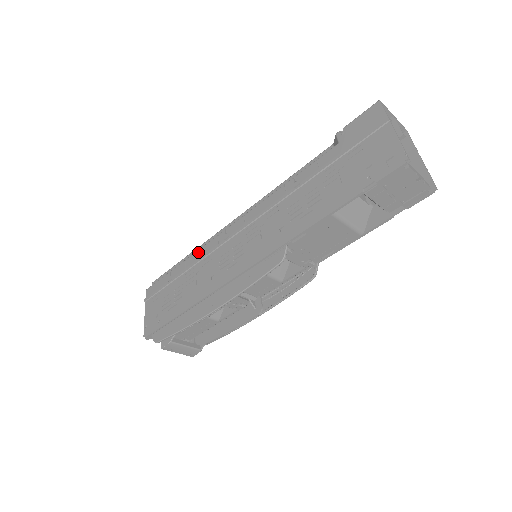
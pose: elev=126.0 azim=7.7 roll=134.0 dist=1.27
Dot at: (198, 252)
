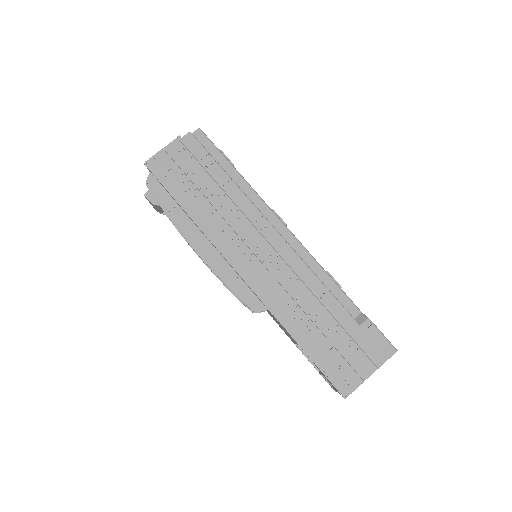
Dot at: (243, 196)
